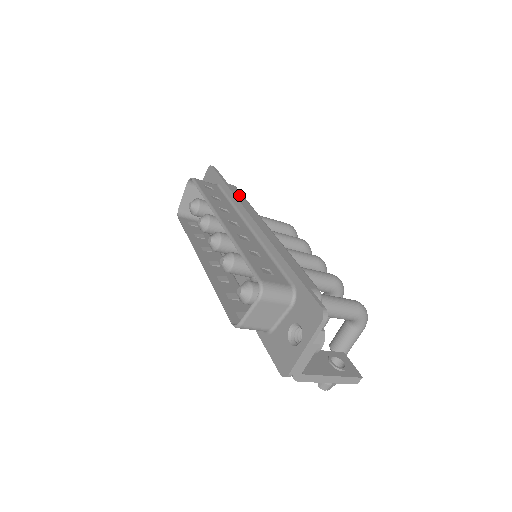
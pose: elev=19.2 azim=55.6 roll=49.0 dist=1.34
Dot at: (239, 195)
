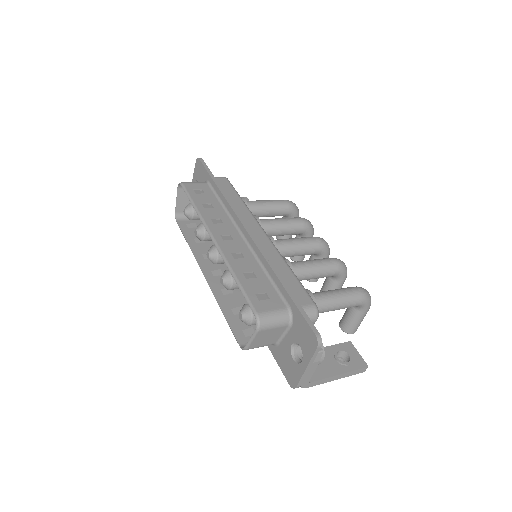
Dot at: (230, 191)
